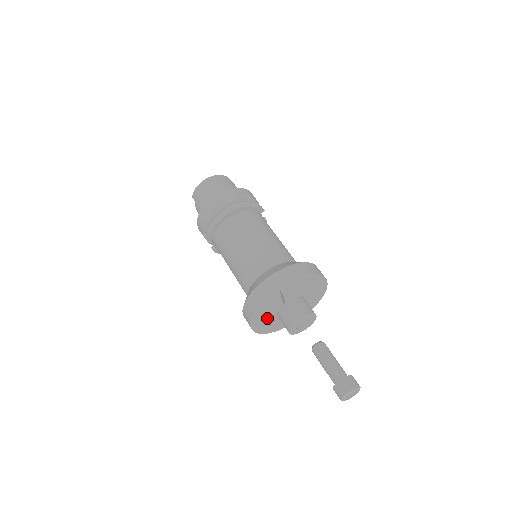
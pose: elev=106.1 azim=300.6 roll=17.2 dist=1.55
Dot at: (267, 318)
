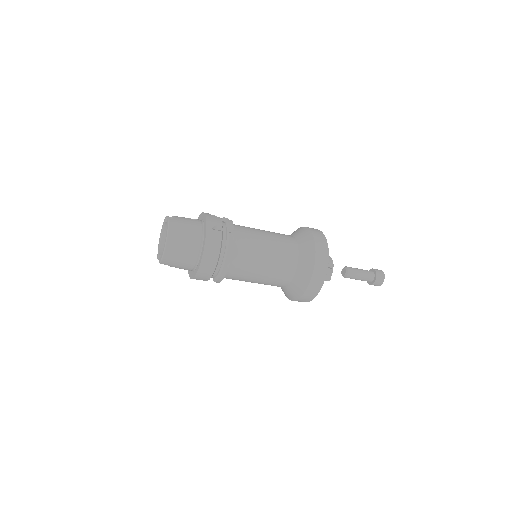
Dot at: occluded
